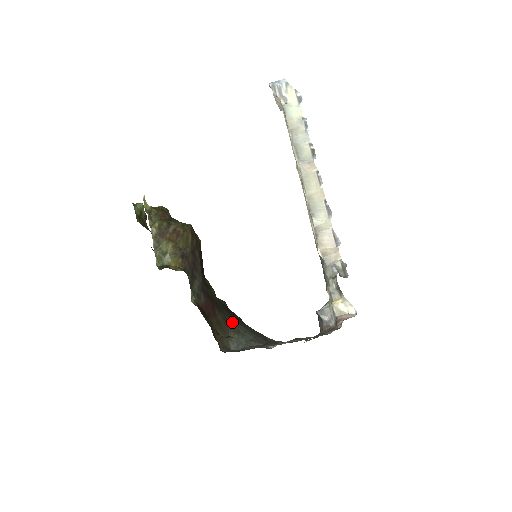
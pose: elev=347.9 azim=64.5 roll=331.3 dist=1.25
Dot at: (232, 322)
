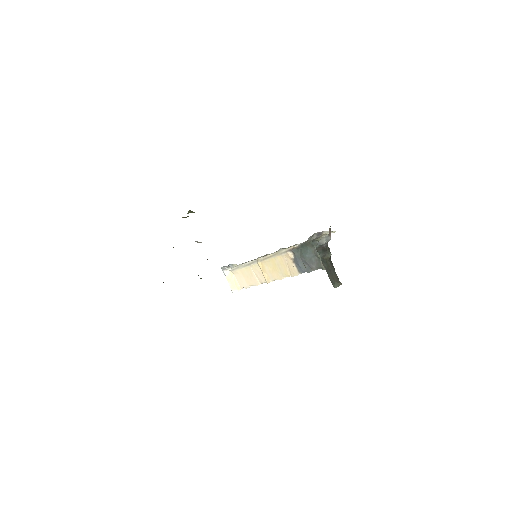
Dot at: occluded
